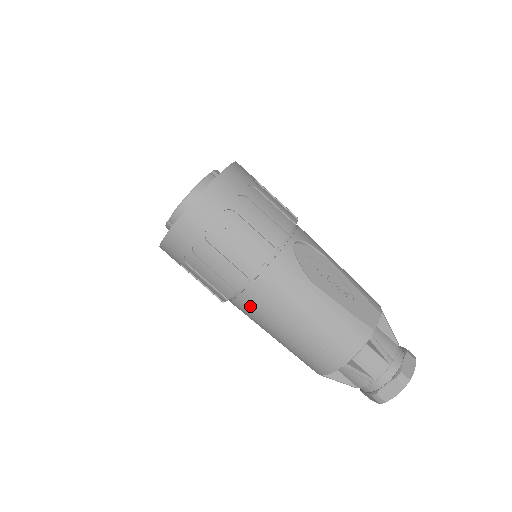
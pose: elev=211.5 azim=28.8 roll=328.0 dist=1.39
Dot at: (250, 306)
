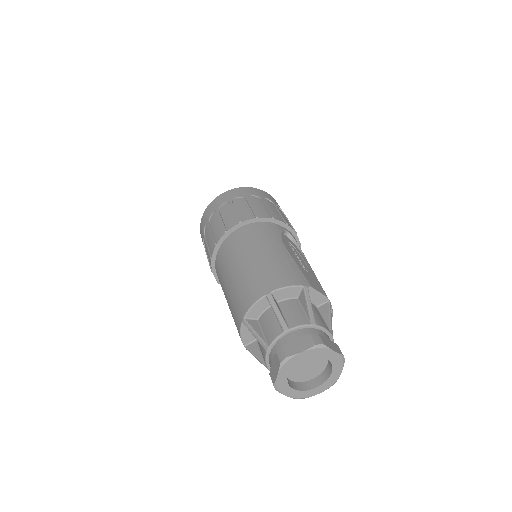
Dot at: (228, 247)
